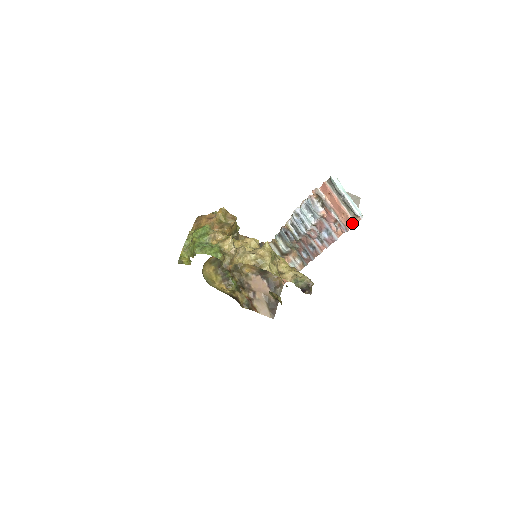
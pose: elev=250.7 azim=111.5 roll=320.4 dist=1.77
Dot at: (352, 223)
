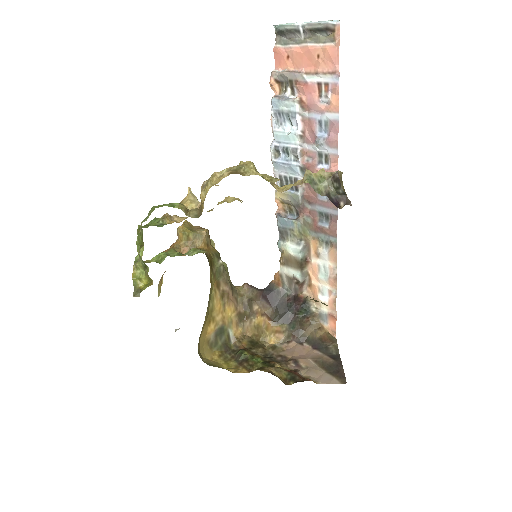
Dot at: (335, 51)
